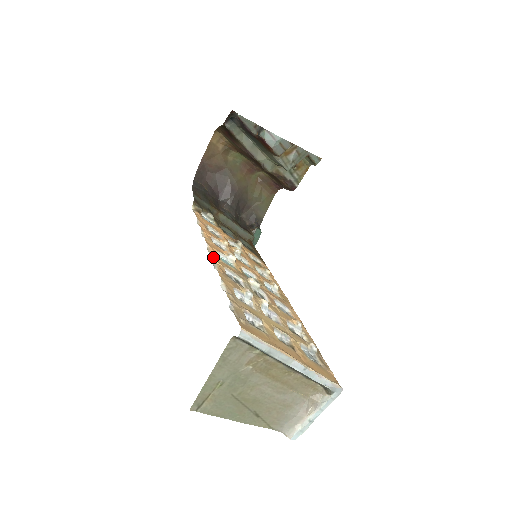
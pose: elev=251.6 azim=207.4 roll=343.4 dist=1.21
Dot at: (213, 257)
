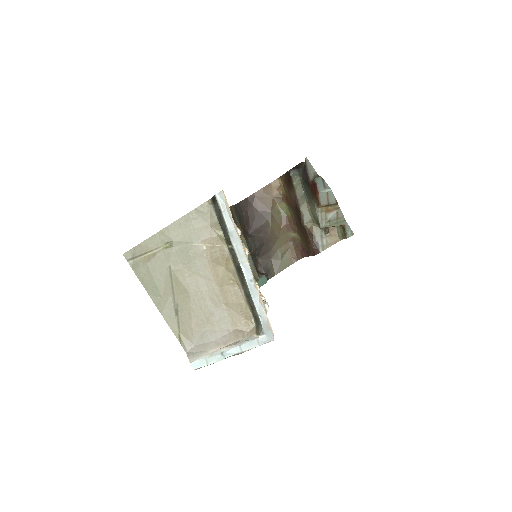
Dot at: occluded
